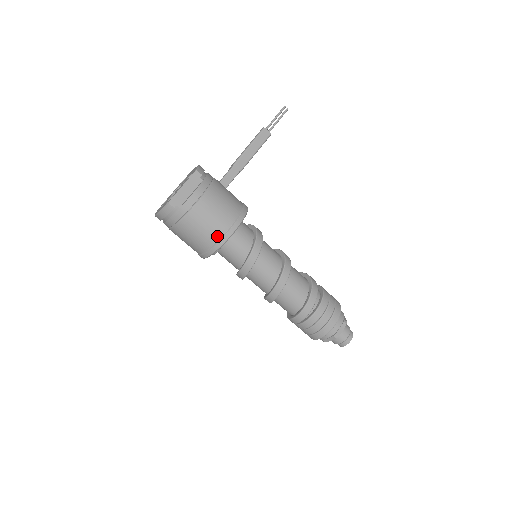
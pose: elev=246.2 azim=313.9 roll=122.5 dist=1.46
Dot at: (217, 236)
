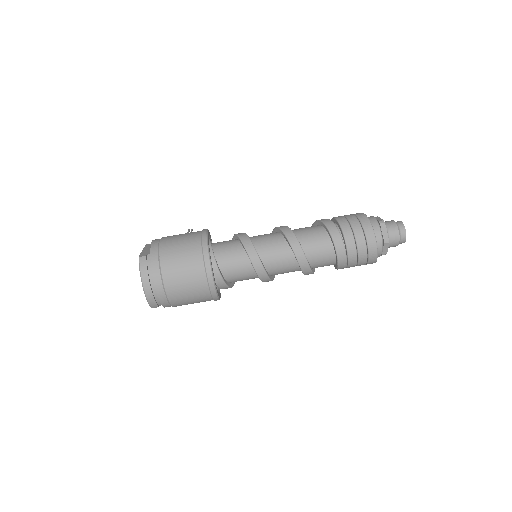
Dot at: (197, 241)
